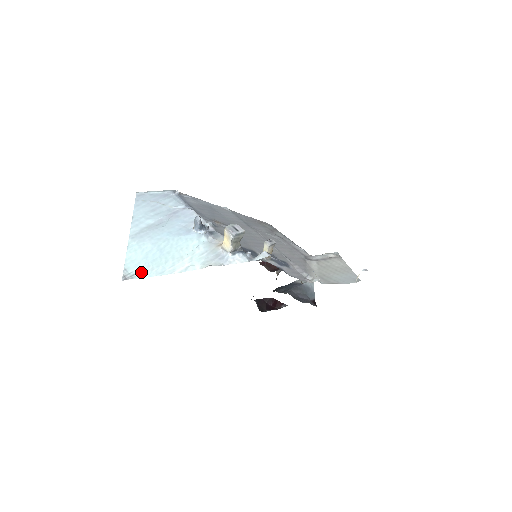
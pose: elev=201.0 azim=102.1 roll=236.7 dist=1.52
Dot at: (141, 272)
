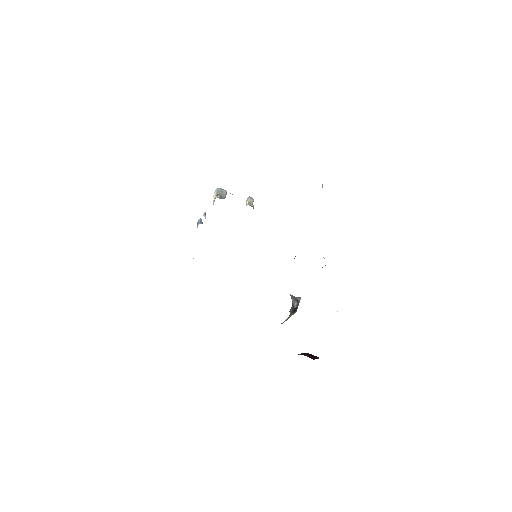
Dot at: occluded
